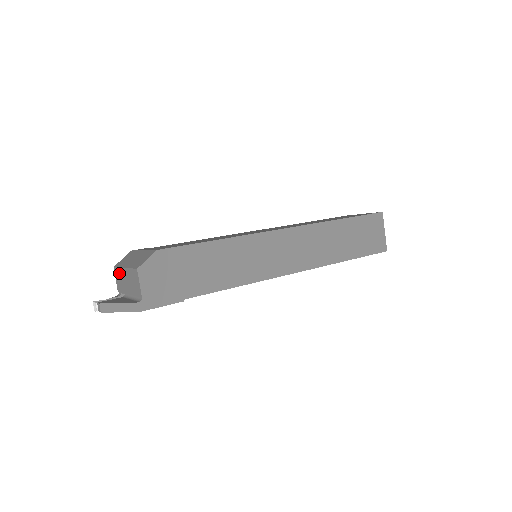
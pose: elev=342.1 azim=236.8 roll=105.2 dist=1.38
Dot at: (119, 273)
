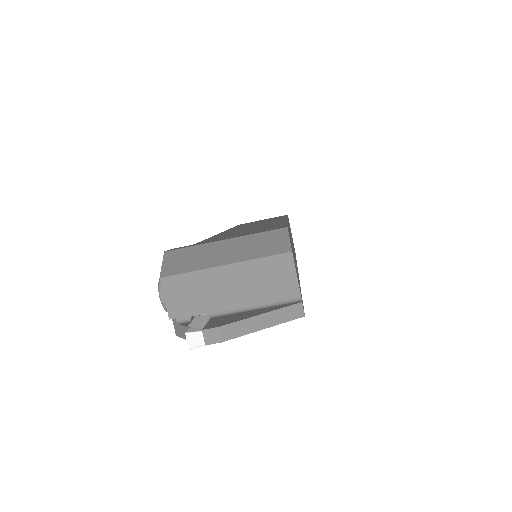
Dot at: (192, 281)
